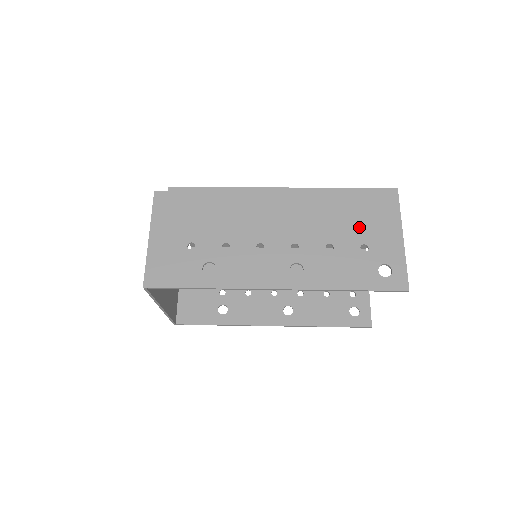
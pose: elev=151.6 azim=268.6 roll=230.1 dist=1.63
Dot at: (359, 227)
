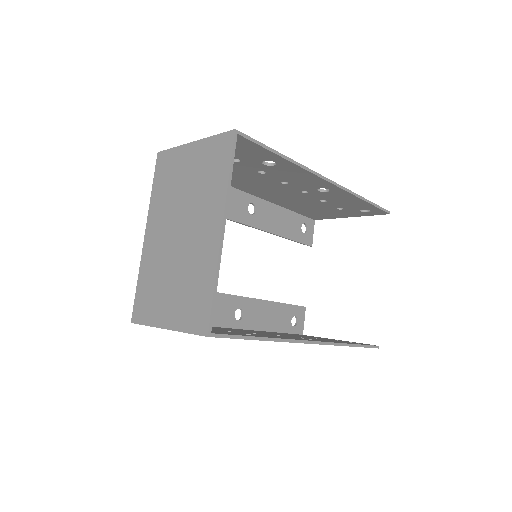
Dot at: occluded
